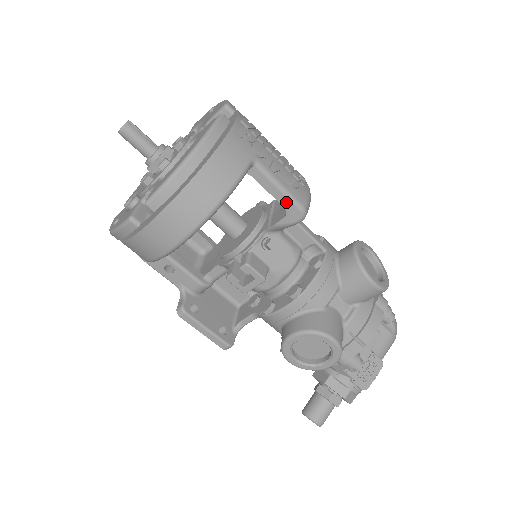
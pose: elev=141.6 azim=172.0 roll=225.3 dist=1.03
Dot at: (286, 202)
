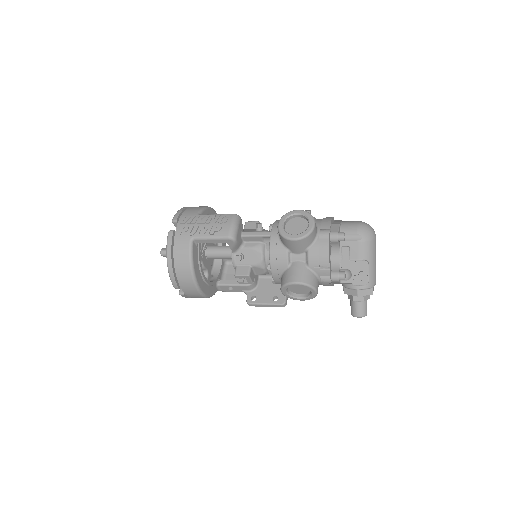
Dot at: (220, 241)
